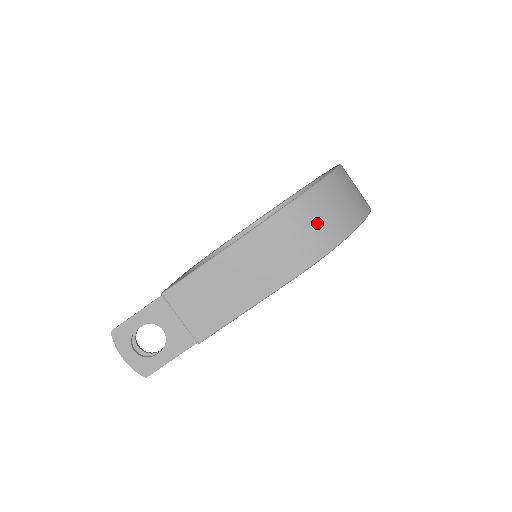
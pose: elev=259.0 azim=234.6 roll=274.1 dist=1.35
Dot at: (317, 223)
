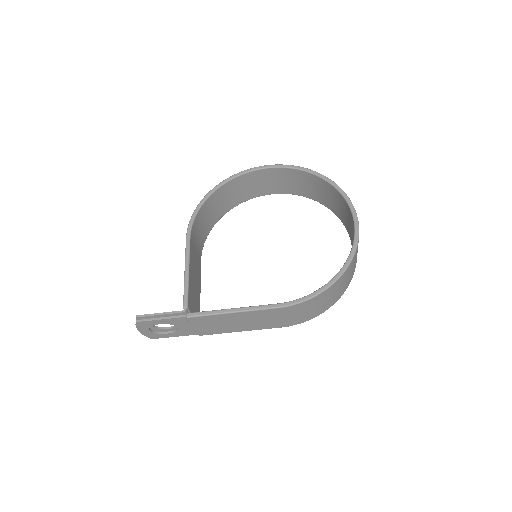
Dot at: (319, 306)
